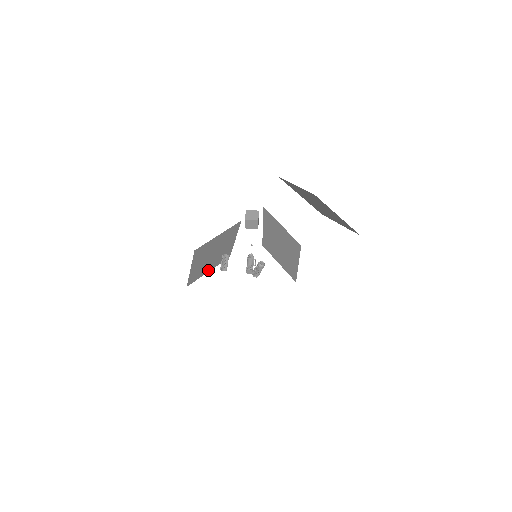
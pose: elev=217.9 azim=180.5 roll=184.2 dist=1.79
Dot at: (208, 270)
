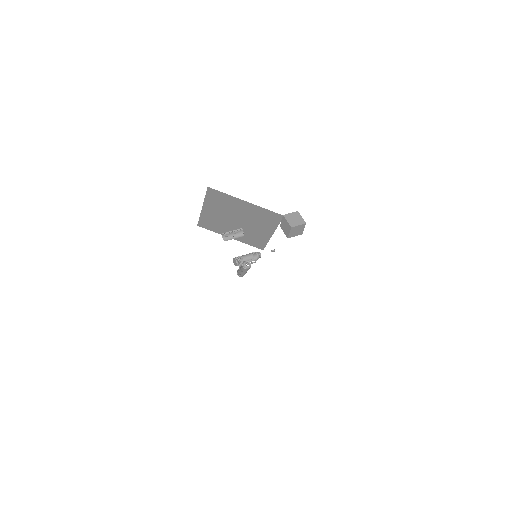
Dot at: occluded
